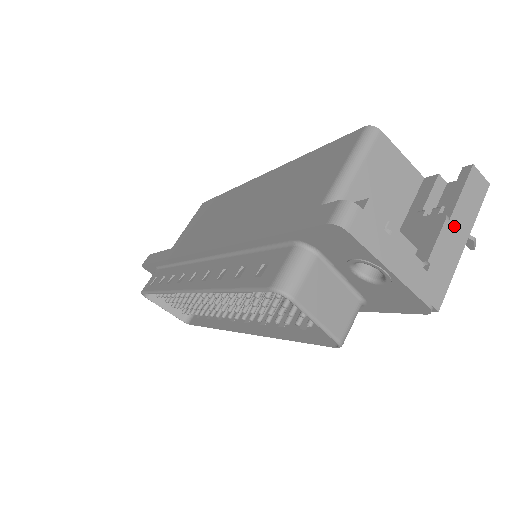
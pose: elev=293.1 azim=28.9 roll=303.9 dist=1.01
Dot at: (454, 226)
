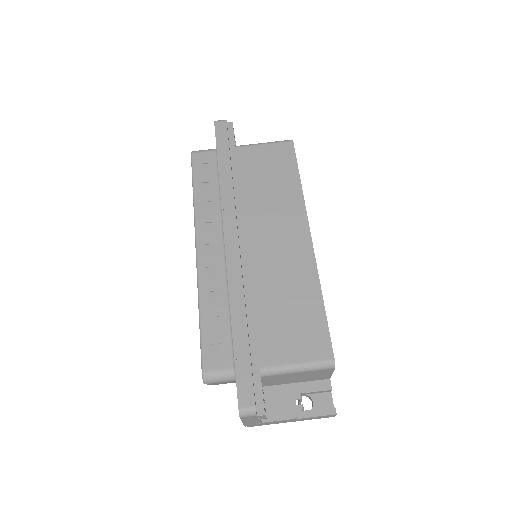
Dot at: (294, 420)
